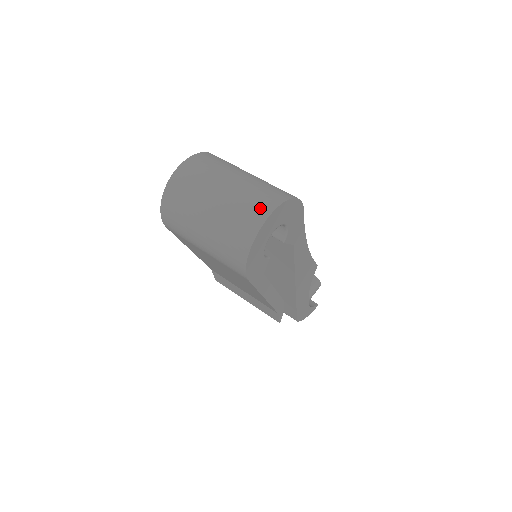
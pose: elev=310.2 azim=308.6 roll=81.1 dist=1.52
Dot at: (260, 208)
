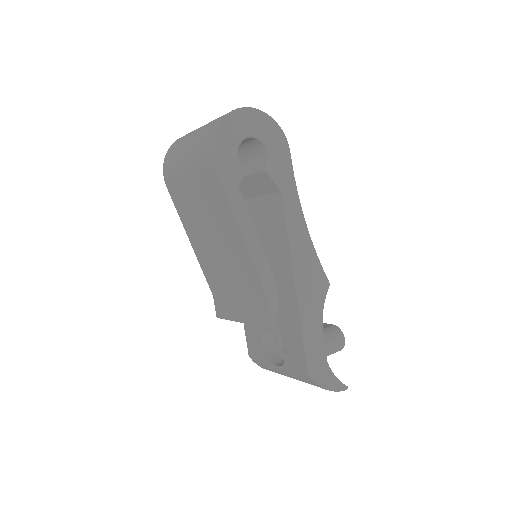
Dot at: occluded
